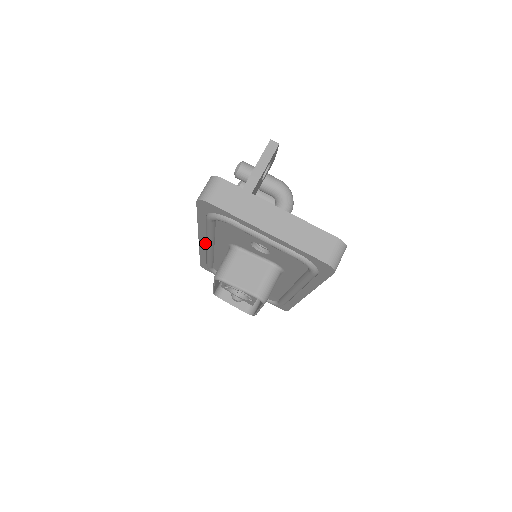
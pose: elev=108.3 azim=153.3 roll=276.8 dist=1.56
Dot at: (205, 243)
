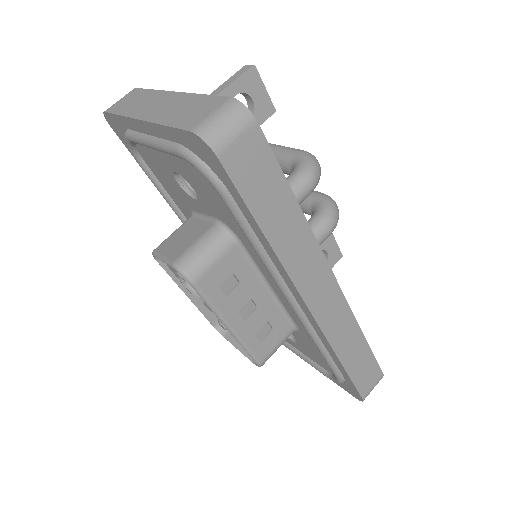
Dot at: occluded
